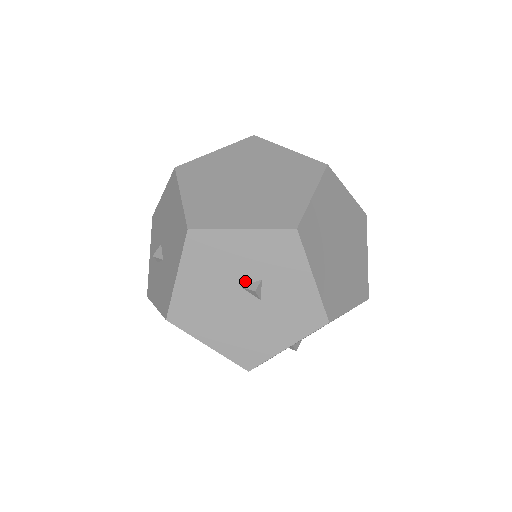
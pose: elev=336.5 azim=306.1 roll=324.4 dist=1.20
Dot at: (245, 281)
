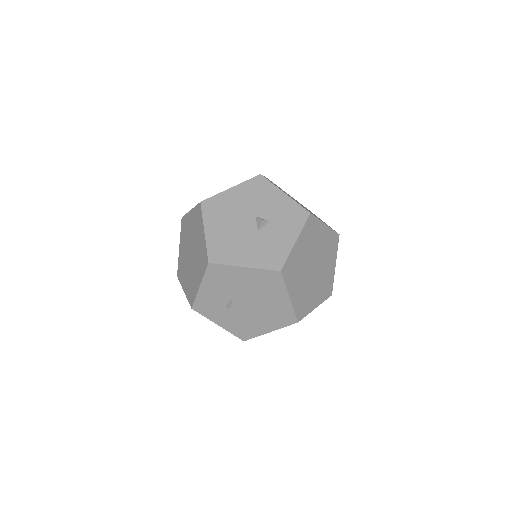
Dot at: (261, 216)
